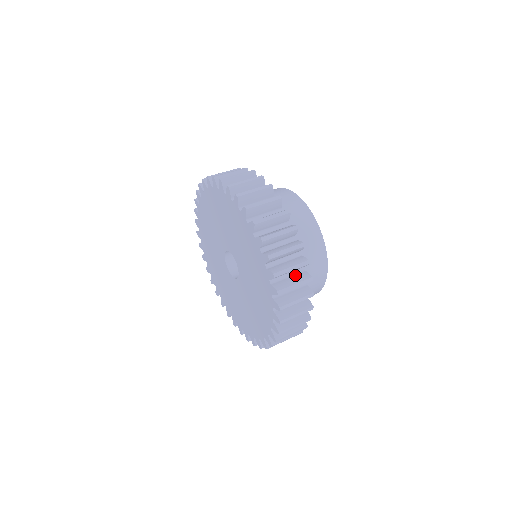
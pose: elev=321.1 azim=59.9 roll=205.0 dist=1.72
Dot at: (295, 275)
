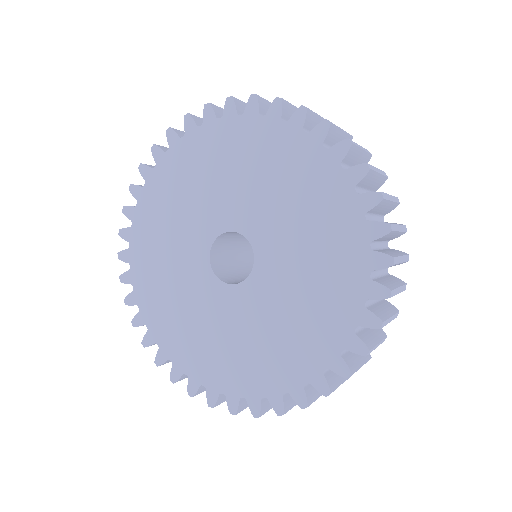
Dot at: occluded
